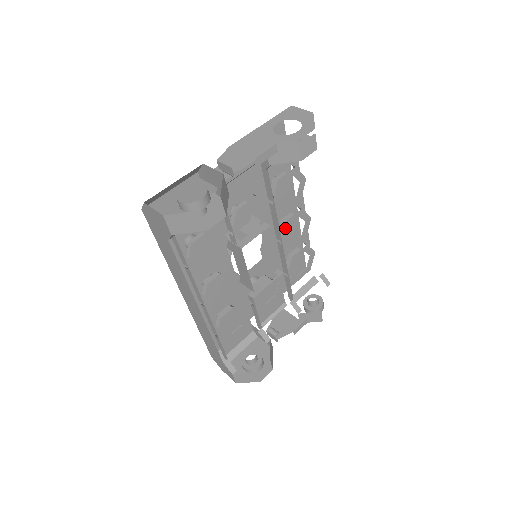
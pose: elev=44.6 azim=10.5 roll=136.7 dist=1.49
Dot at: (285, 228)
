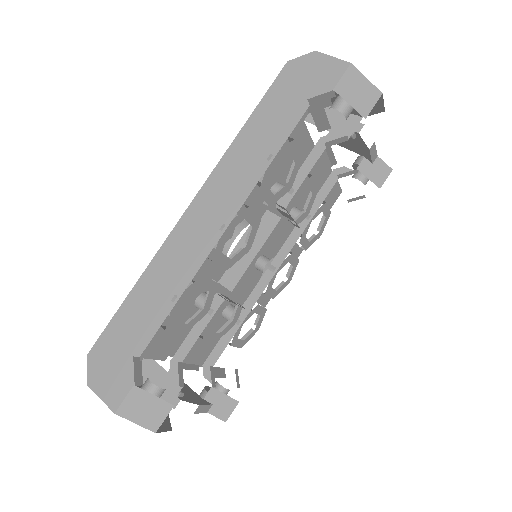
Dot at: (286, 259)
